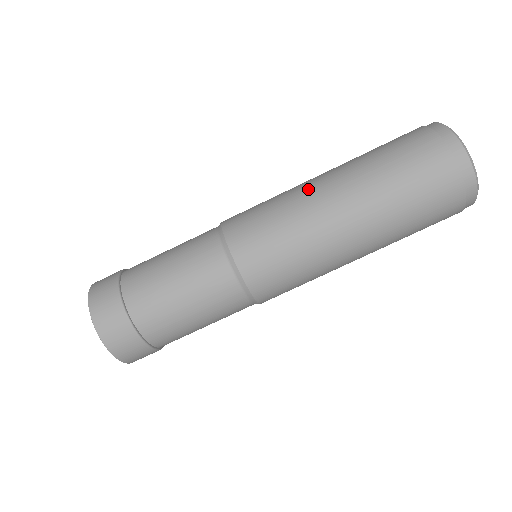
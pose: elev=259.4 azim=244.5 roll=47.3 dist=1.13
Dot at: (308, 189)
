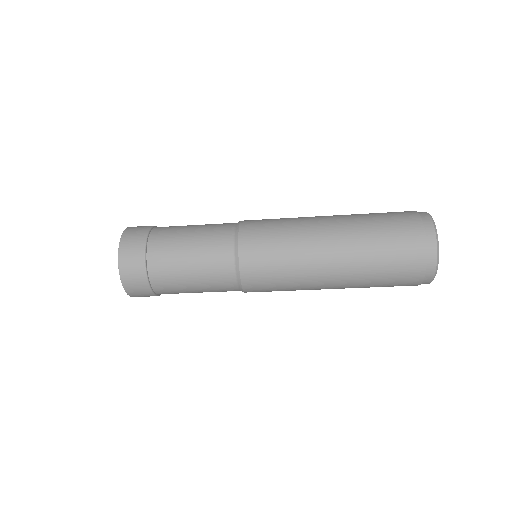
Dot at: (316, 285)
